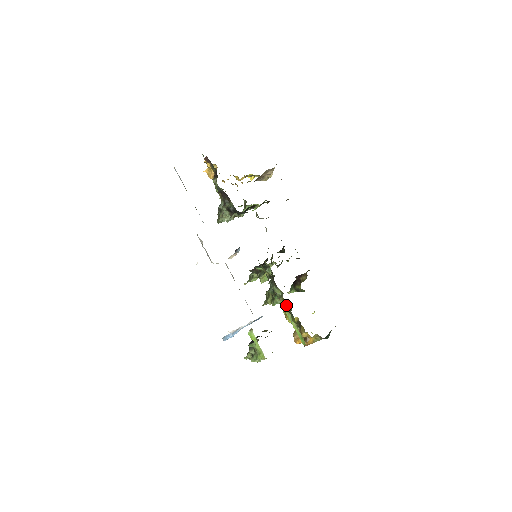
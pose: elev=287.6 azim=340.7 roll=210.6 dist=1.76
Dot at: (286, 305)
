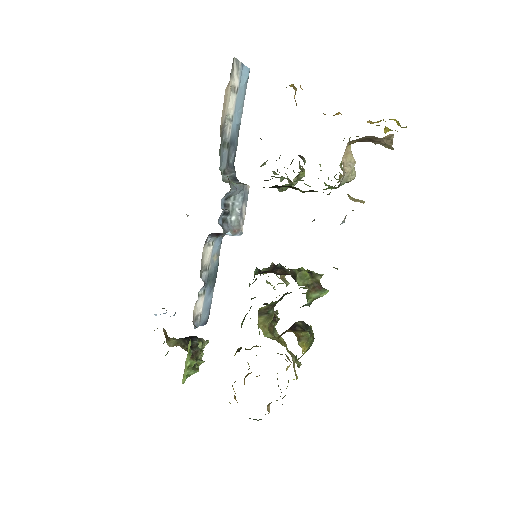
Dot at: occluded
